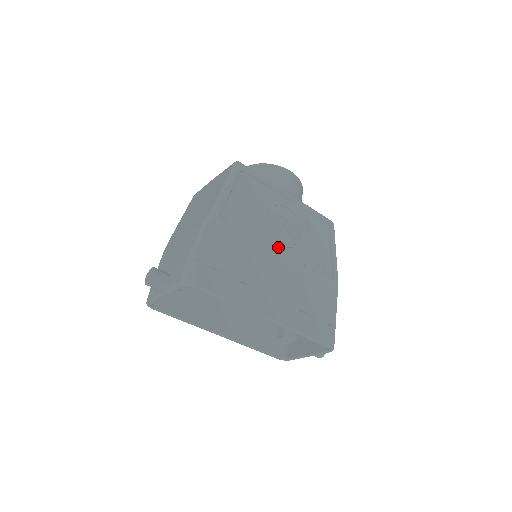
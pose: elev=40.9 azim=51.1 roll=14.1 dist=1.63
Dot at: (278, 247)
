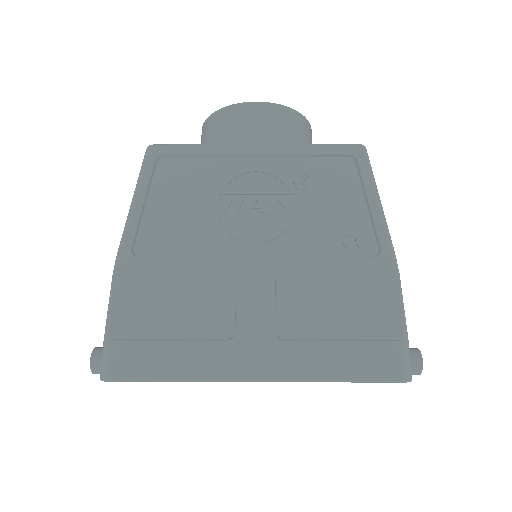
Dot at: (250, 249)
